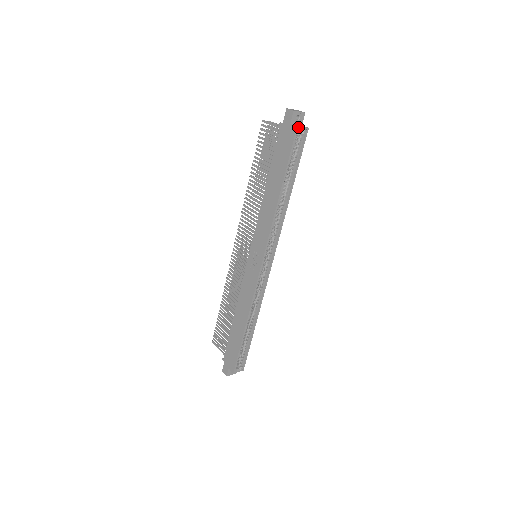
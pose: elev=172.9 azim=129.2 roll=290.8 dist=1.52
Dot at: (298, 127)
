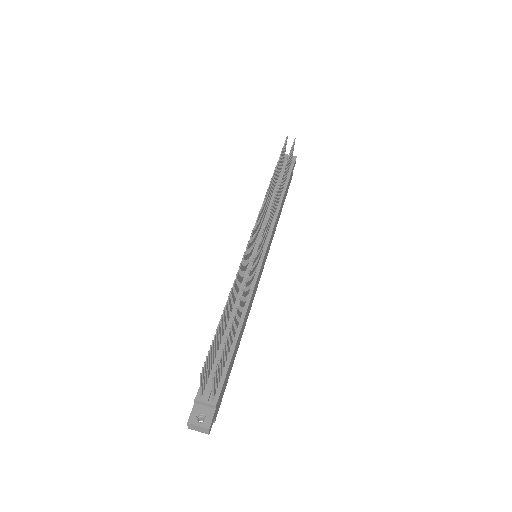
Dot at: occluded
